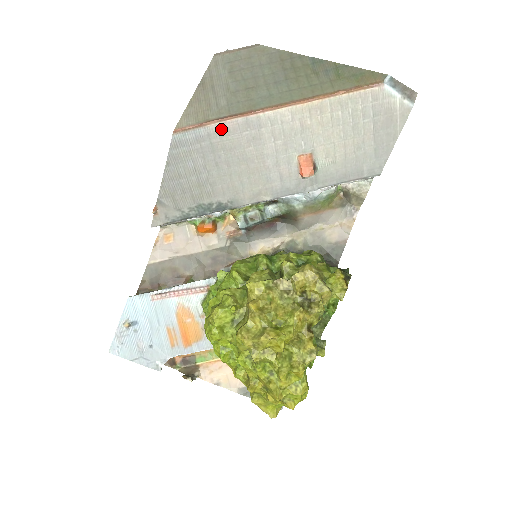
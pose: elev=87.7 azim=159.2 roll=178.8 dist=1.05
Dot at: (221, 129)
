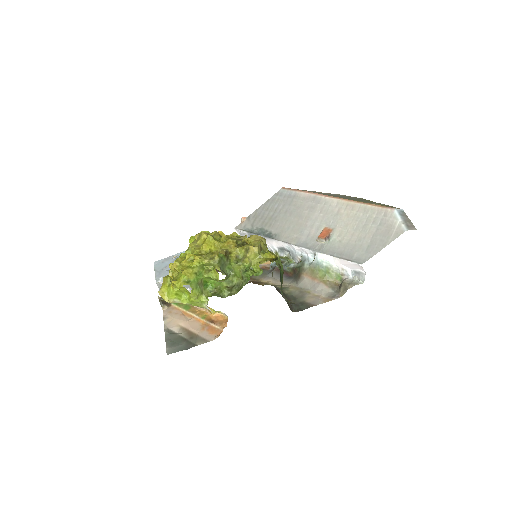
Dot at: (301, 196)
